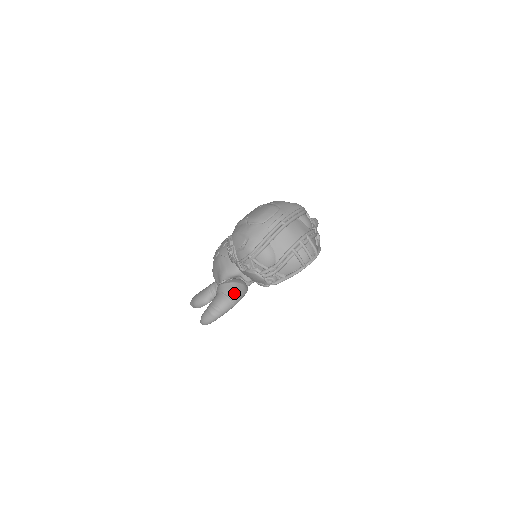
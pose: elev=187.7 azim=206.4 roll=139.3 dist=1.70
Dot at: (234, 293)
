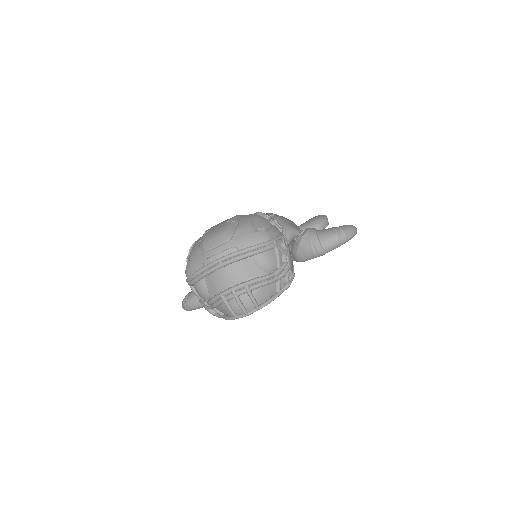
Dot at: occluded
